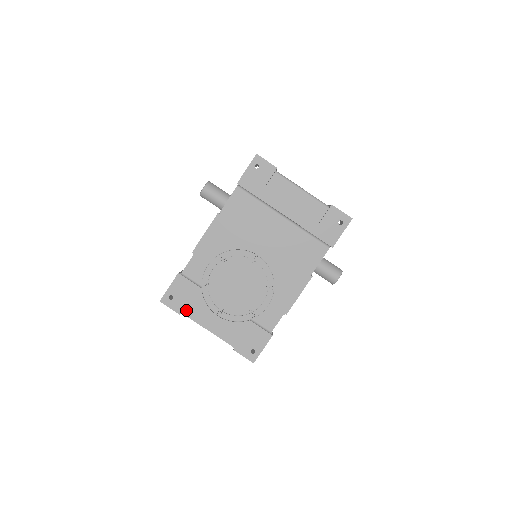
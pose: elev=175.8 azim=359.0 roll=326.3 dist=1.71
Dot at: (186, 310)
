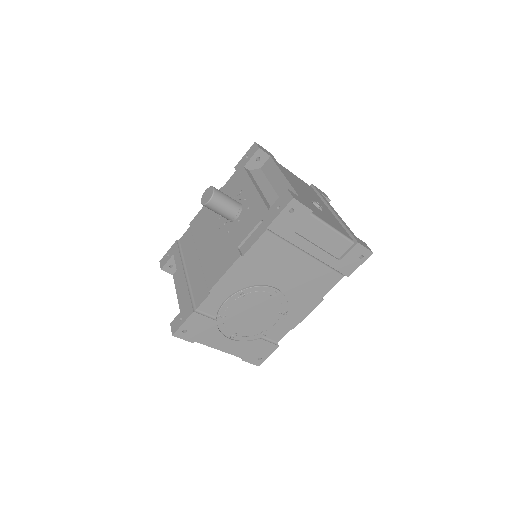
Dot at: (199, 339)
